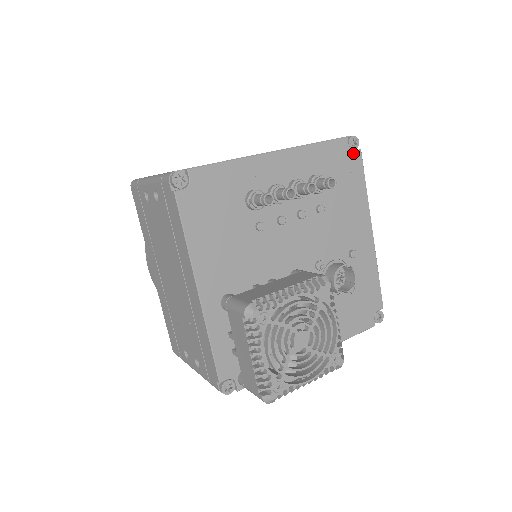
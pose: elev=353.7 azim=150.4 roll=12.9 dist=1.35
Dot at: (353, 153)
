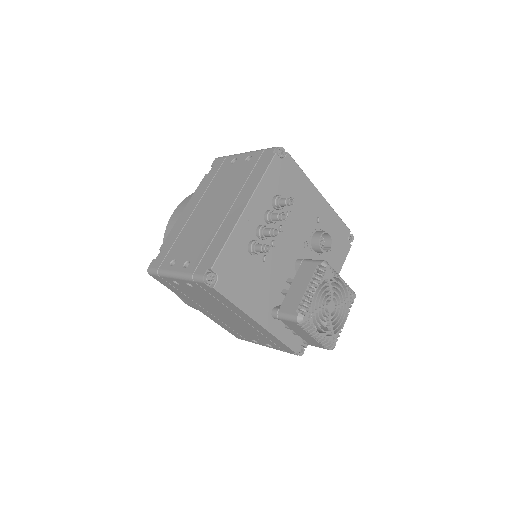
Dot at: (285, 160)
